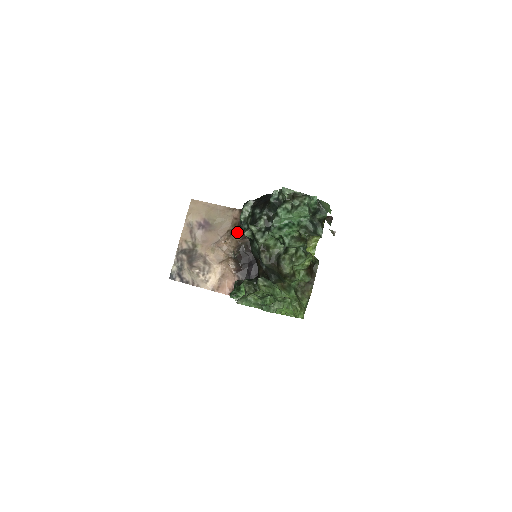
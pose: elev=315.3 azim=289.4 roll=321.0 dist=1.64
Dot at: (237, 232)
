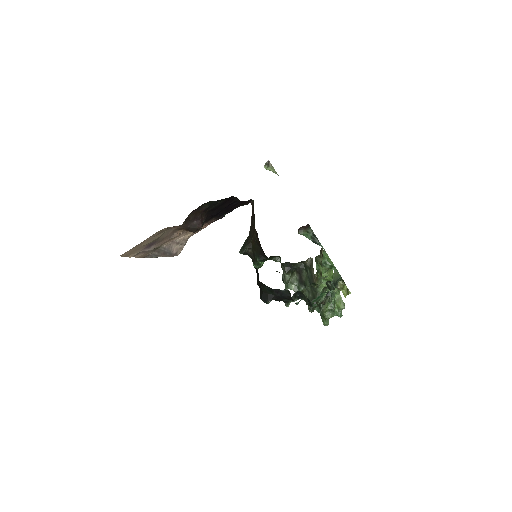
Dot at: occluded
